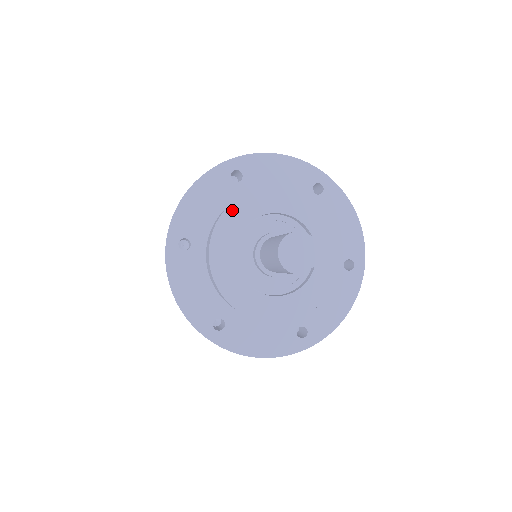
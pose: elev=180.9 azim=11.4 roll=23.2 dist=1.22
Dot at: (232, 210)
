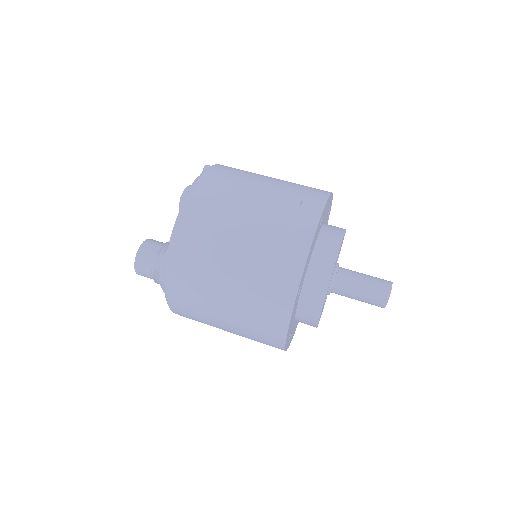
Dot at: occluded
